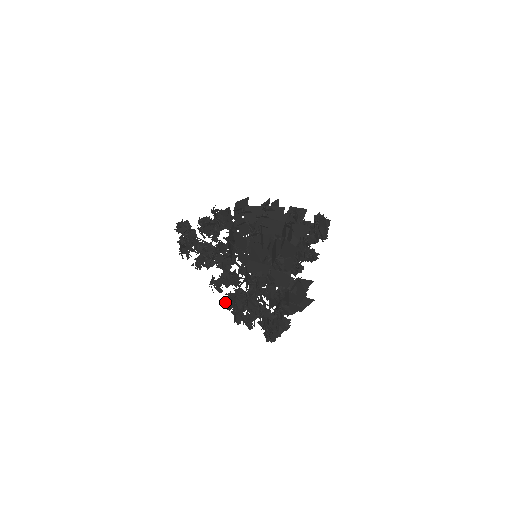
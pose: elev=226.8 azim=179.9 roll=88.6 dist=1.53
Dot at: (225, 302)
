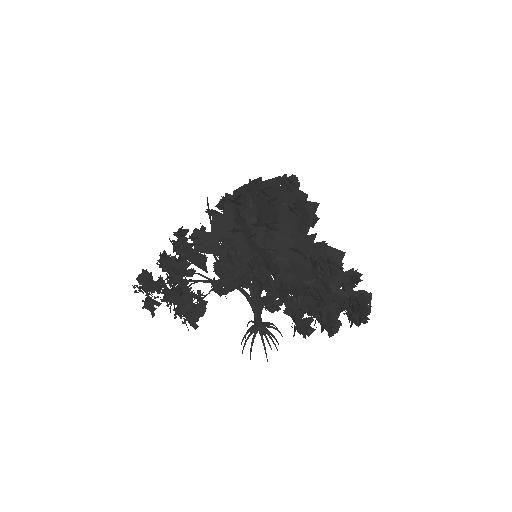
Dot at: (306, 305)
